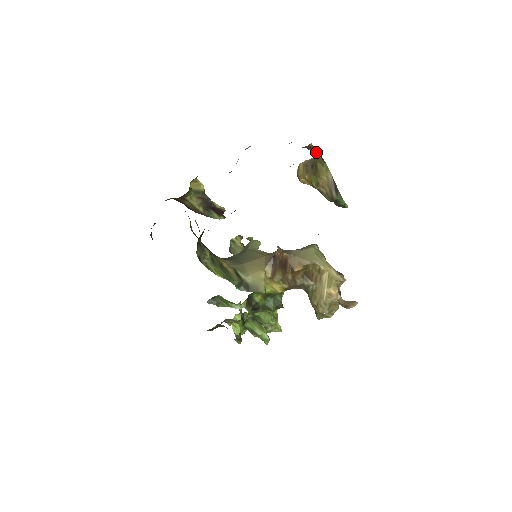
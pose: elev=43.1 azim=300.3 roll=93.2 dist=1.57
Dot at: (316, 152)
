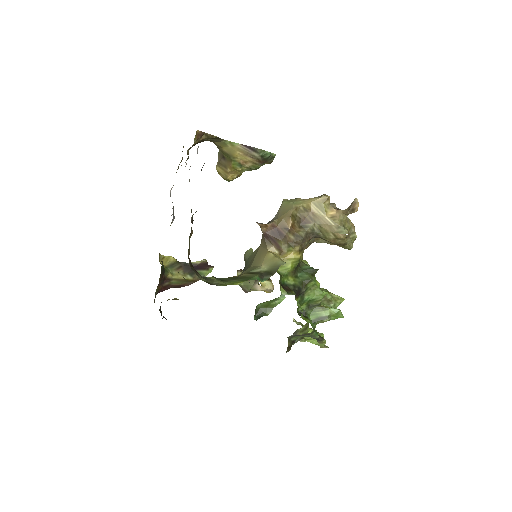
Dot at: (208, 135)
